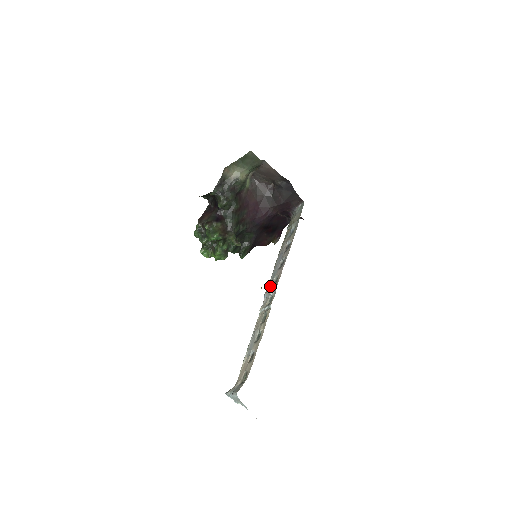
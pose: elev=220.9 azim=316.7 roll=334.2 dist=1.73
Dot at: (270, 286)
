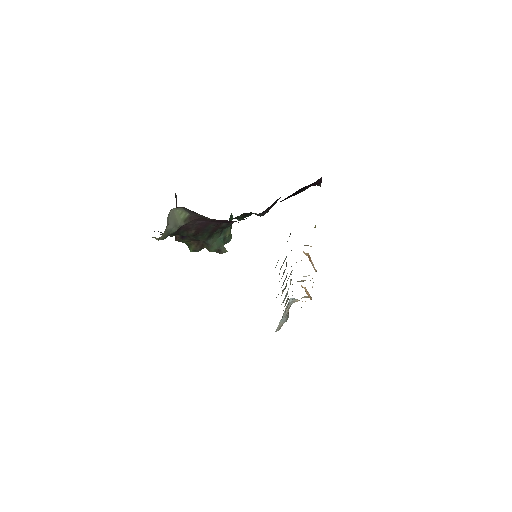
Dot at: occluded
